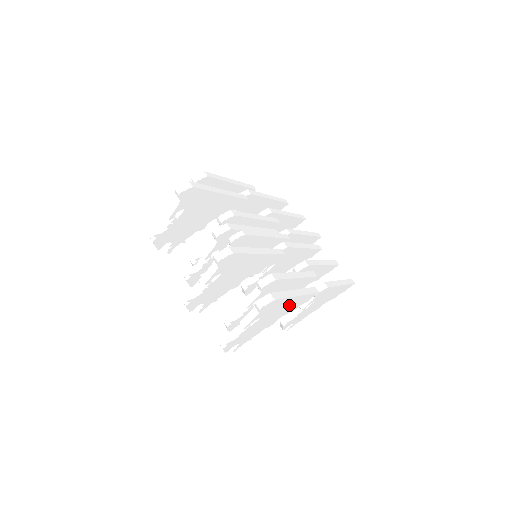
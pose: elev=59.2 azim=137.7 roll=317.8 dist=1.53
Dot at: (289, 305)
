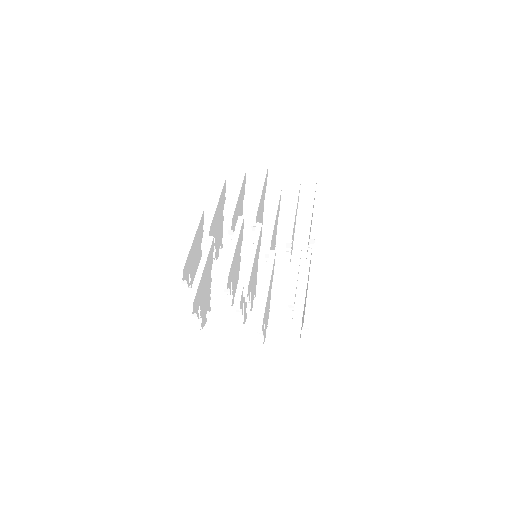
Dot at: occluded
